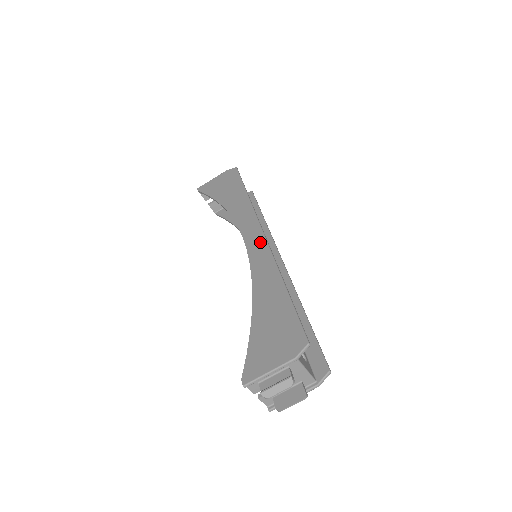
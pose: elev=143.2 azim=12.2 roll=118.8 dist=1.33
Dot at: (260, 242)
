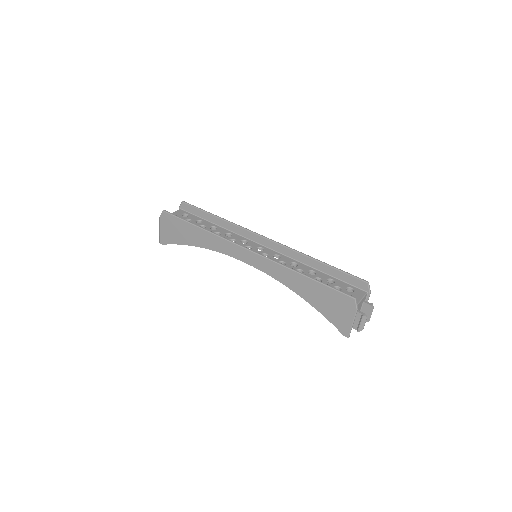
Dot at: (256, 258)
